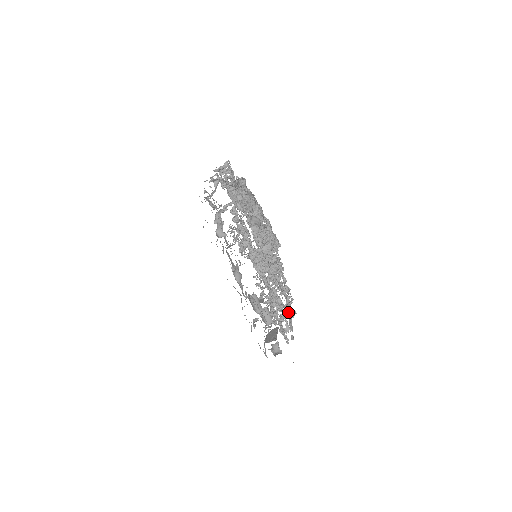
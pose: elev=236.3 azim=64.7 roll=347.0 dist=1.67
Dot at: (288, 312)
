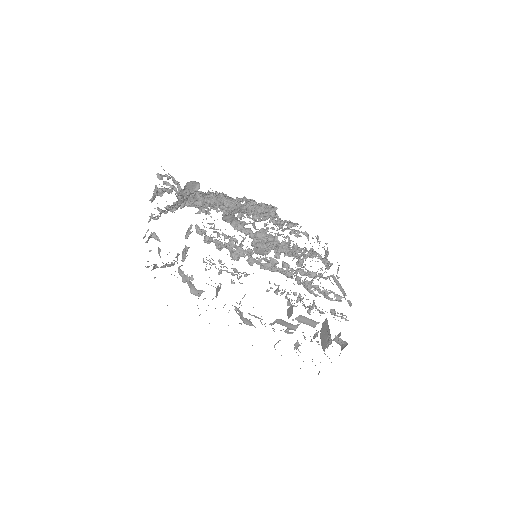
Dot at: occluded
